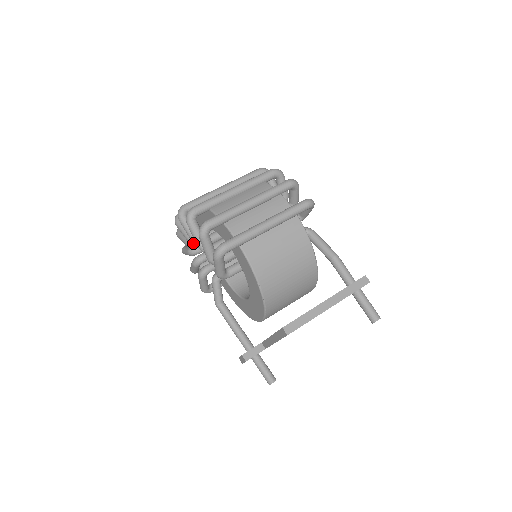
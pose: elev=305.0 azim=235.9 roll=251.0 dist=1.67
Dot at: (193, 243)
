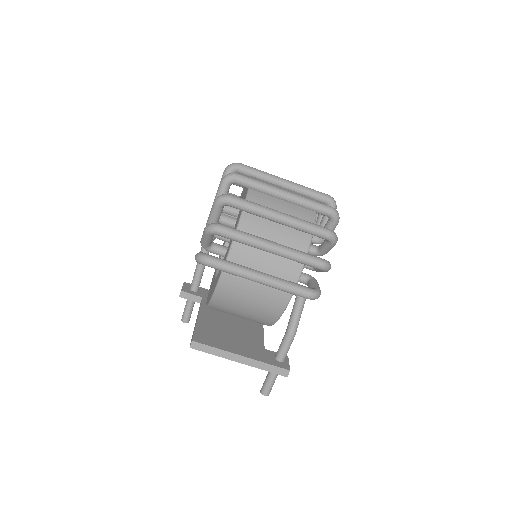
Dot at: occluded
